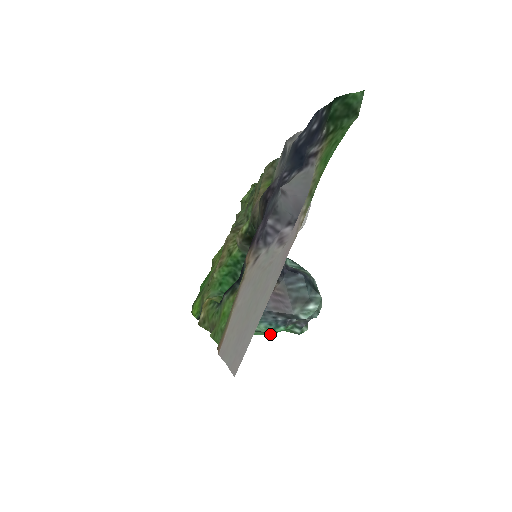
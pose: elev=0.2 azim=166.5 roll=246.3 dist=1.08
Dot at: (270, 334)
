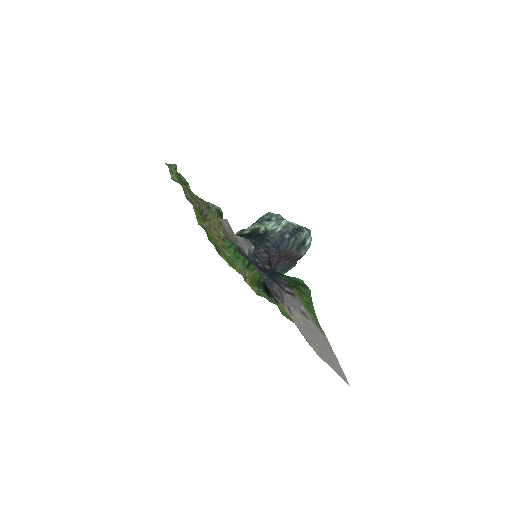
Dot at: occluded
